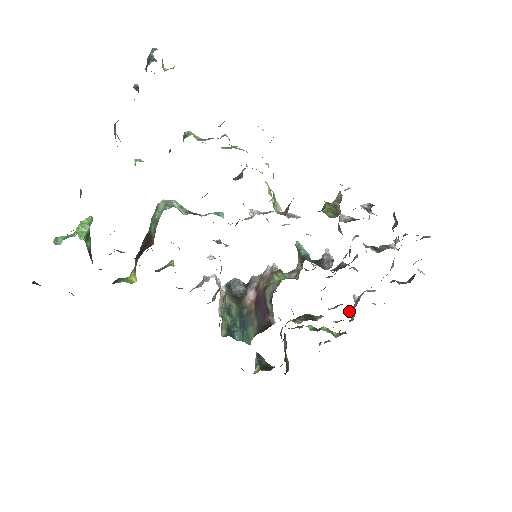
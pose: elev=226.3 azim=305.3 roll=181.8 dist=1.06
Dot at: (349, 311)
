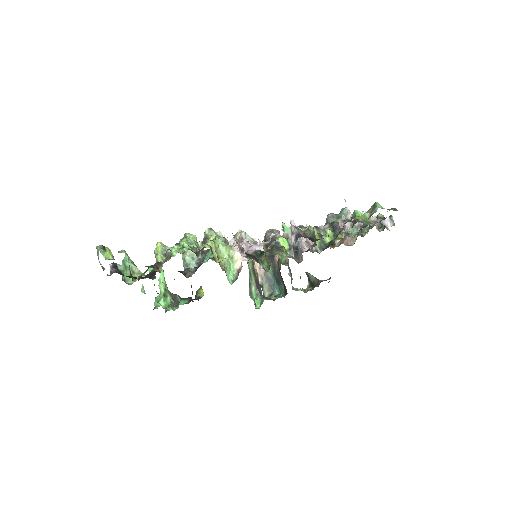
Dot at: (356, 236)
